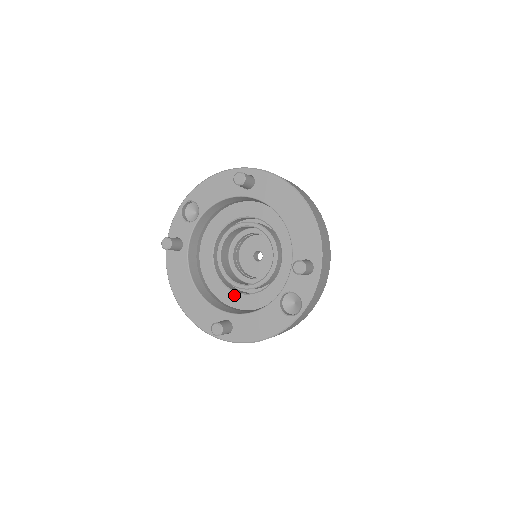
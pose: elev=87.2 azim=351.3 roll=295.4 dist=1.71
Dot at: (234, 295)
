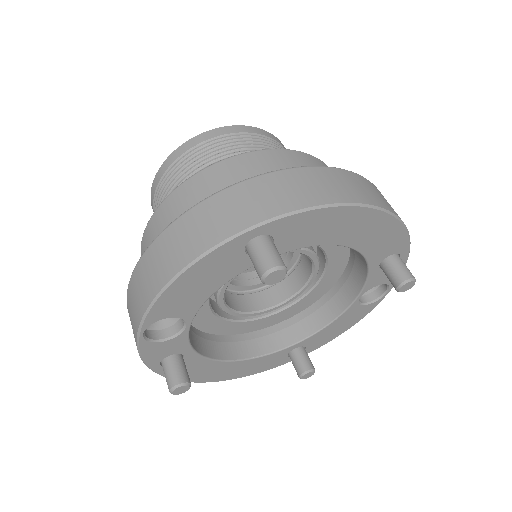
Dot at: (272, 318)
